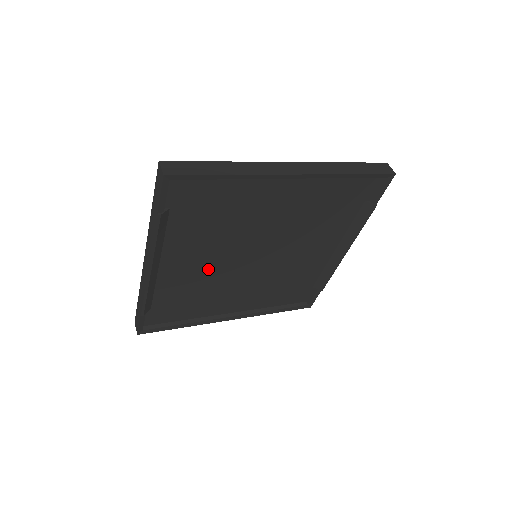
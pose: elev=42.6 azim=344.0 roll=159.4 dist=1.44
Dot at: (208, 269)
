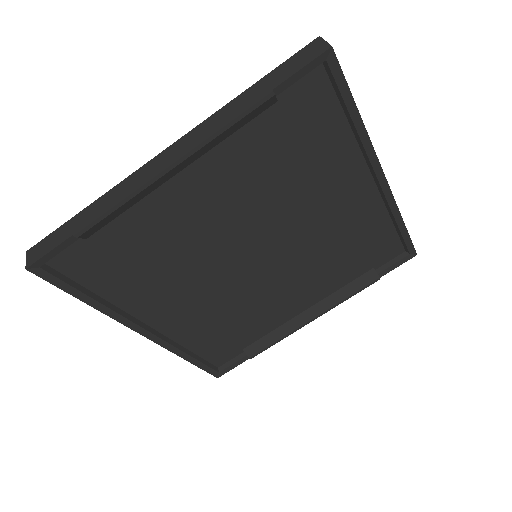
Dot at: (205, 231)
